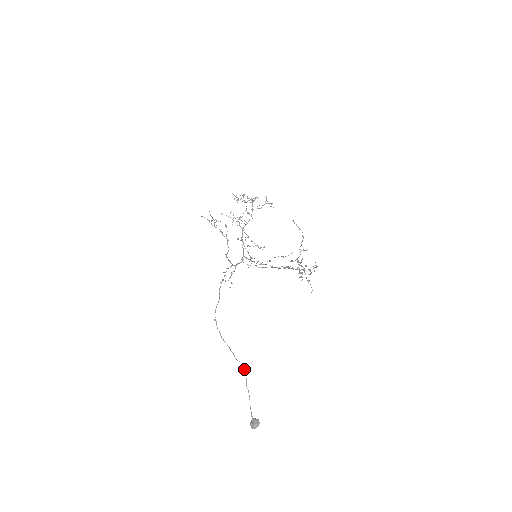
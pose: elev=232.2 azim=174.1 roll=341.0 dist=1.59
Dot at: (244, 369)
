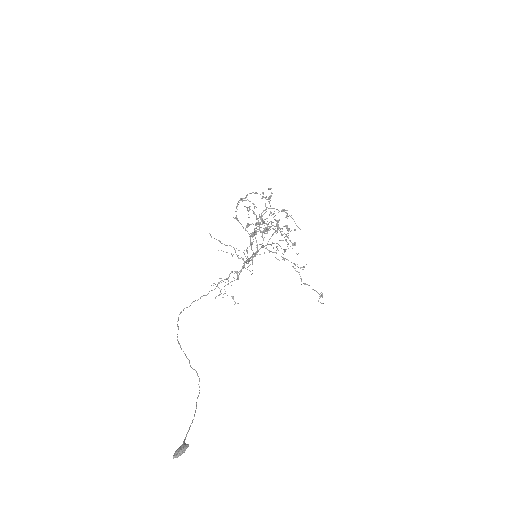
Dot at: (199, 379)
